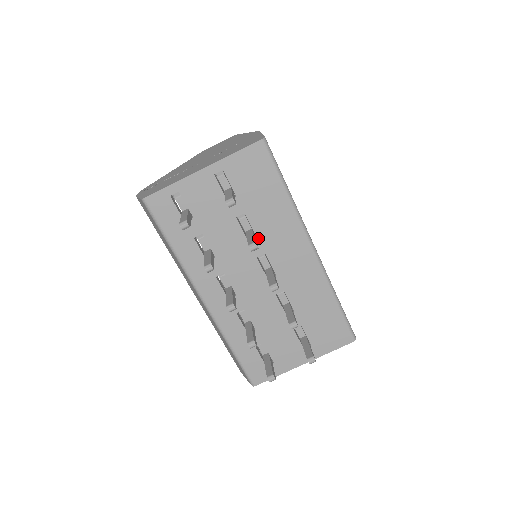
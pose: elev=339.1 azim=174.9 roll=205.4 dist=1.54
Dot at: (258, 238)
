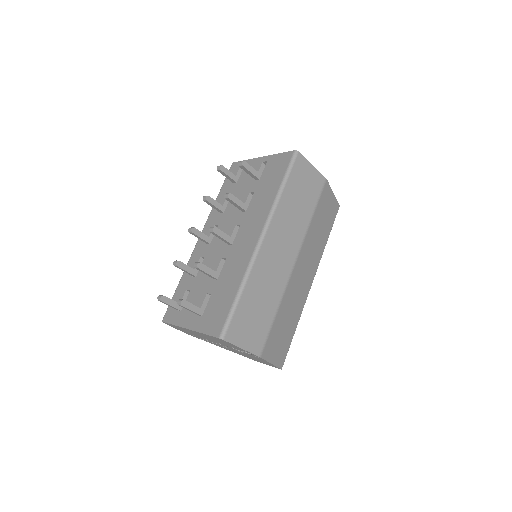
Dot at: (246, 212)
